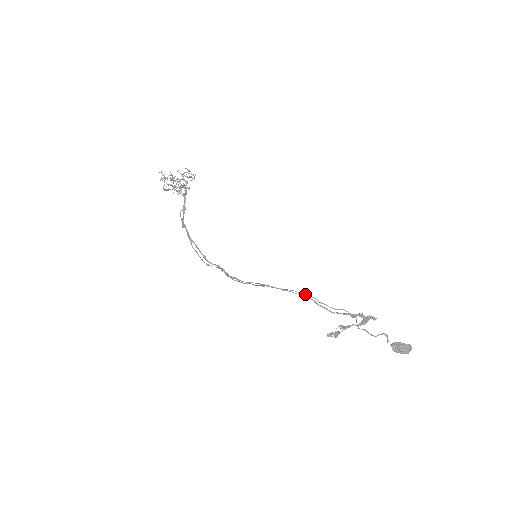
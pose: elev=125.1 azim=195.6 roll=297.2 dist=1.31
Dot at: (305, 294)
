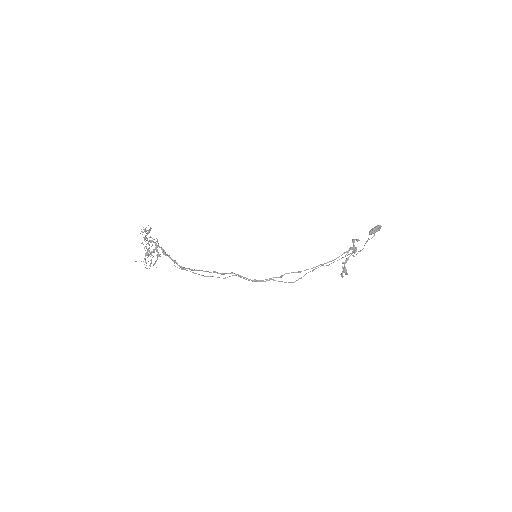
Dot at: occluded
